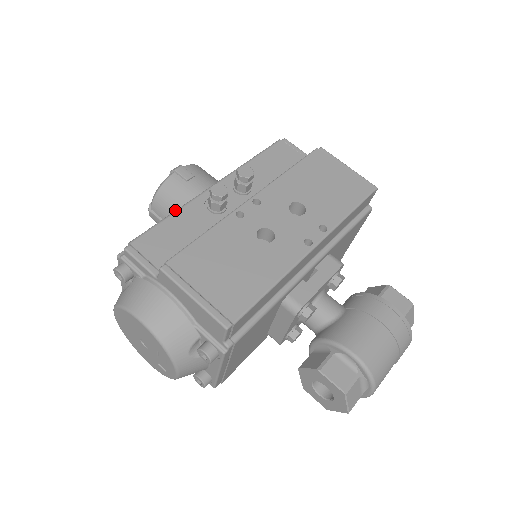
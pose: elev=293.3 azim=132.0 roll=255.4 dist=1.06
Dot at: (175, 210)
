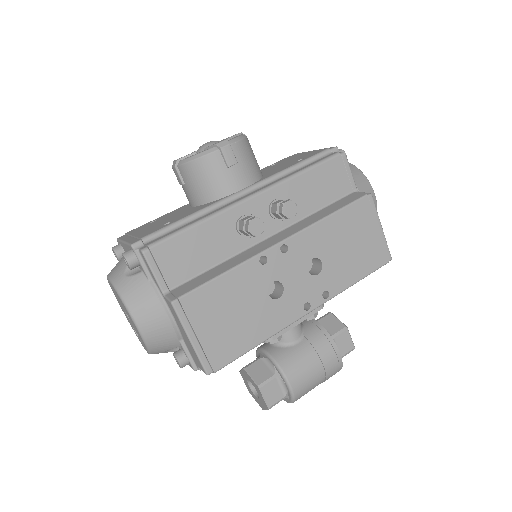
Dot at: (202, 190)
